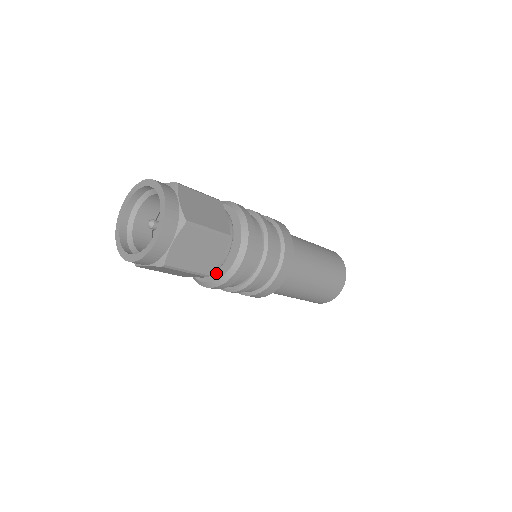
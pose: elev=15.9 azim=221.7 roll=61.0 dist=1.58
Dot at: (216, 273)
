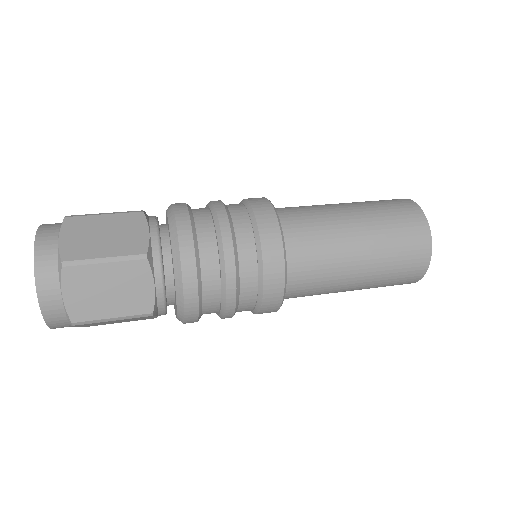
Dot at: (175, 304)
